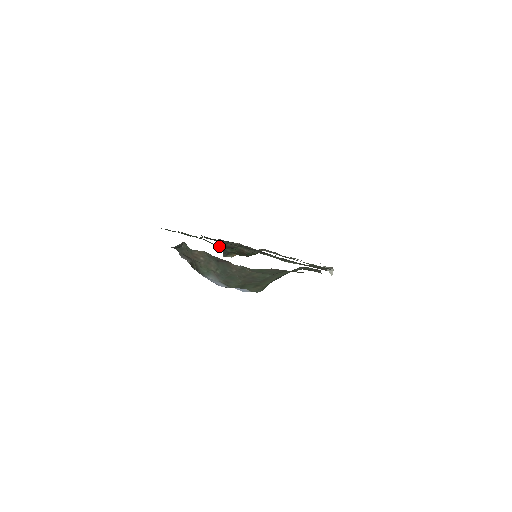
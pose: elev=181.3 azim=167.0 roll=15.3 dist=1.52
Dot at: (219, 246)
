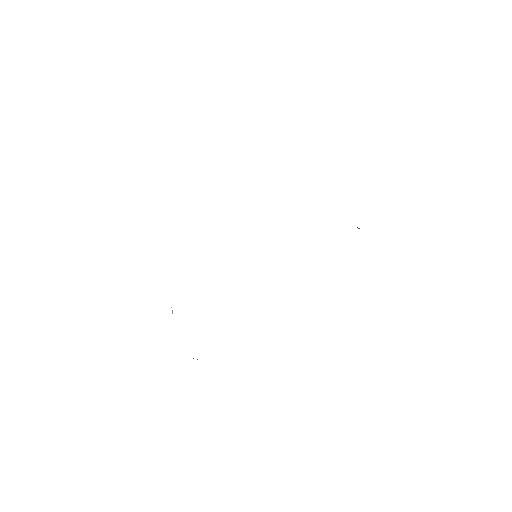
Dot at: occluded
